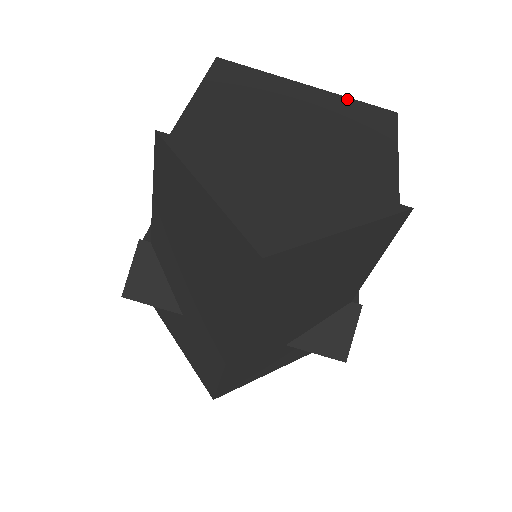
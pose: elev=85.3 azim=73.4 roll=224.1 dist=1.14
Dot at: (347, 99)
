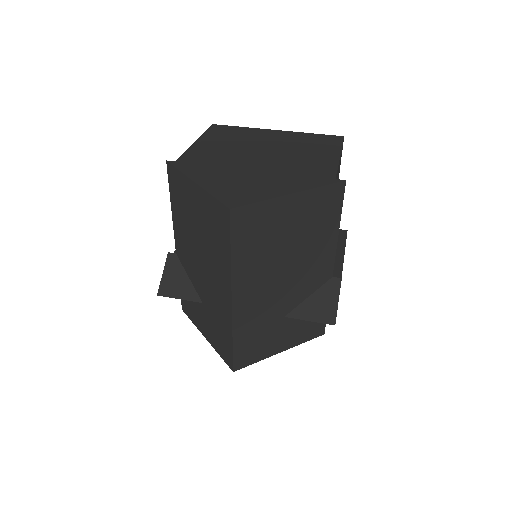
Dot at: (305, 134)
